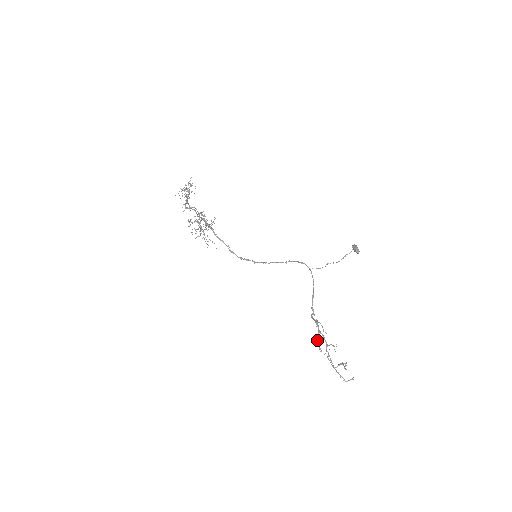
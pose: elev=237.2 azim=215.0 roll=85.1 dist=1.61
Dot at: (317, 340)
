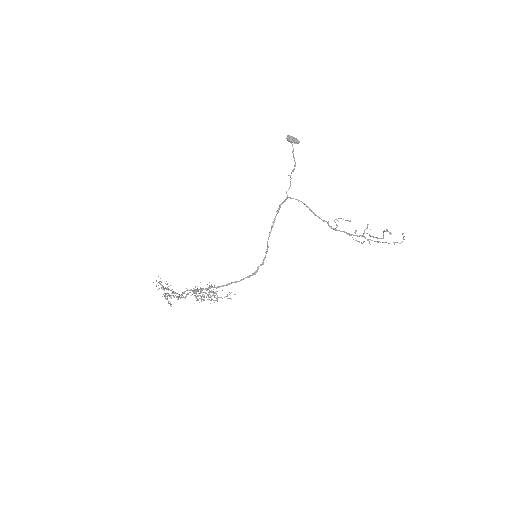
Dot at: occluded
